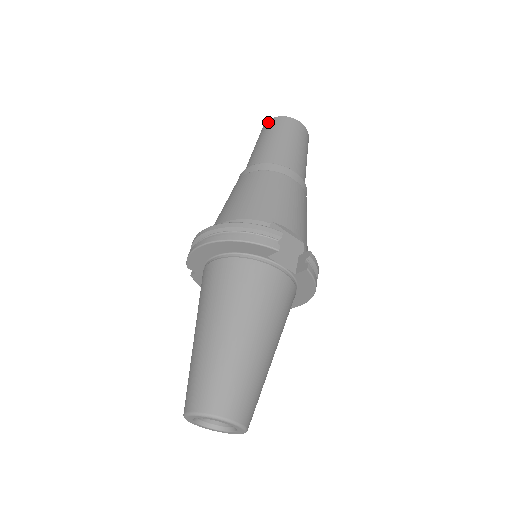
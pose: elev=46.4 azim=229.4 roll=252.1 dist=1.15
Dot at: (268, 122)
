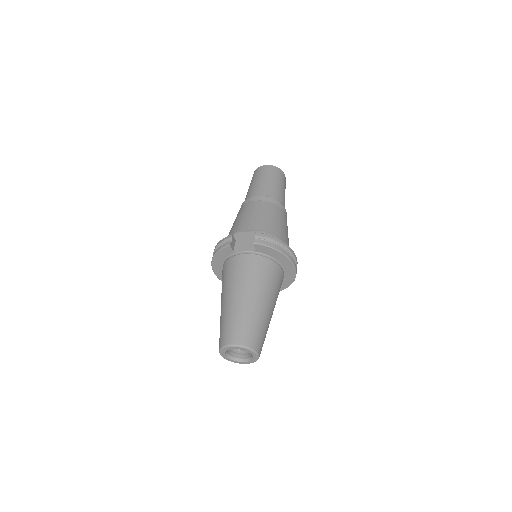
Dot at: occluded
